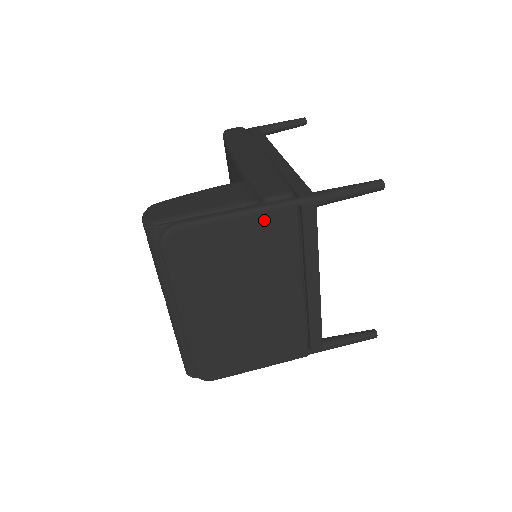
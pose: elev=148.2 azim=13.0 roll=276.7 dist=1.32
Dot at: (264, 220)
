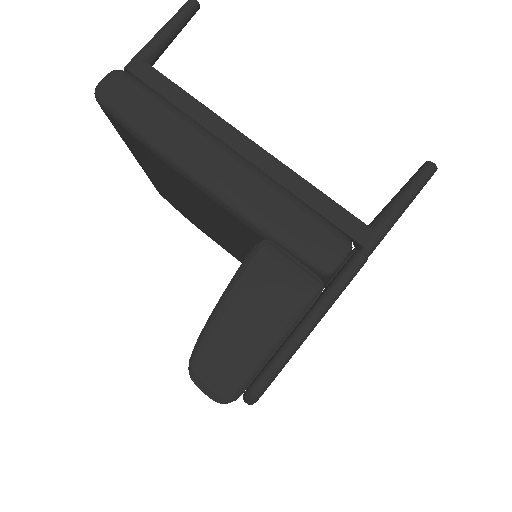
Dot at: occluded
